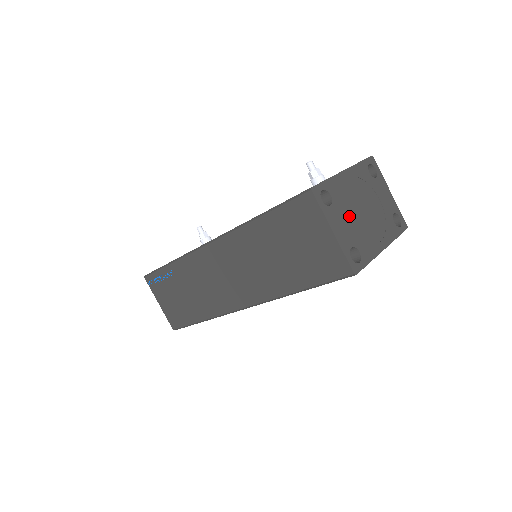
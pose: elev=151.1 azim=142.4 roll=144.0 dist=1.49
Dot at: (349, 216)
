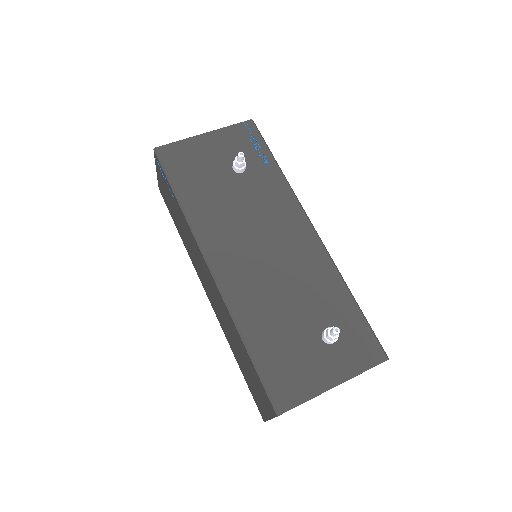
Dot at: occluded
